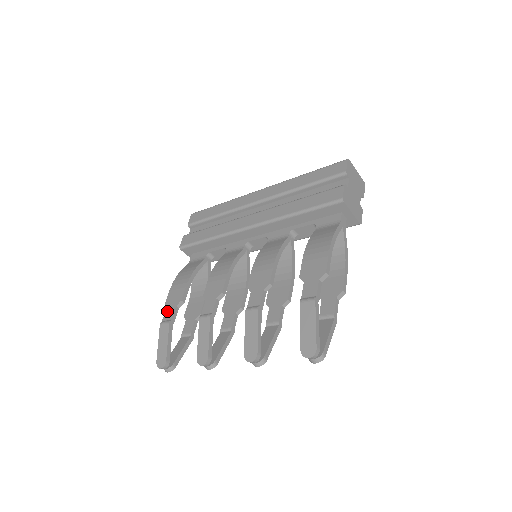
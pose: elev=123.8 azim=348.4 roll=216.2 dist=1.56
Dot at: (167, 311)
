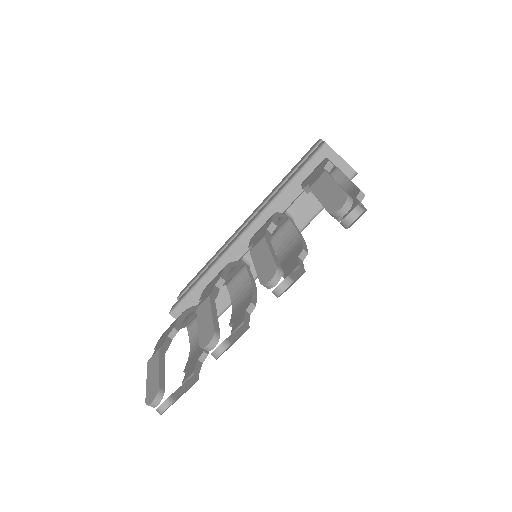
Dot at: (156, 348)
